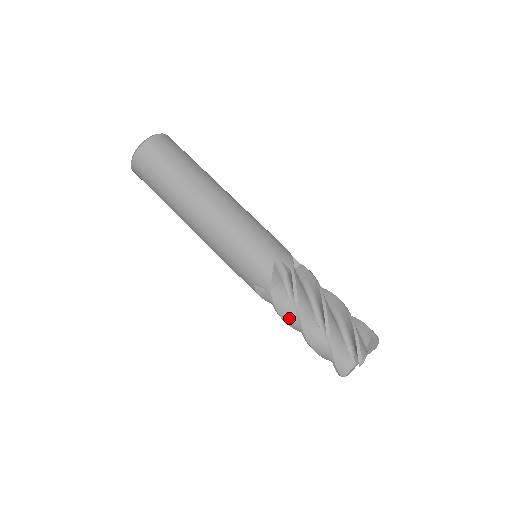
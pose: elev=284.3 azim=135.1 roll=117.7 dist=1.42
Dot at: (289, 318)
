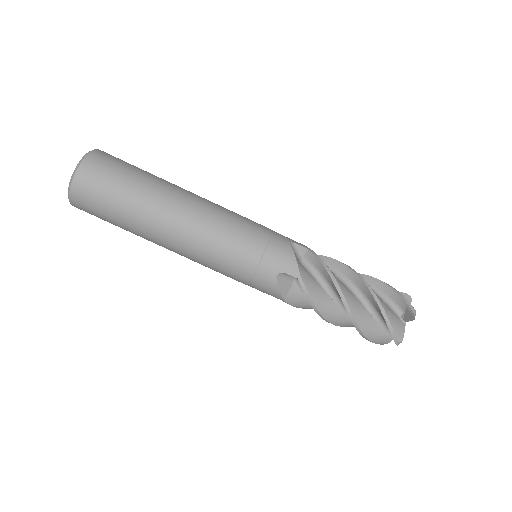
Dot at: occluded
